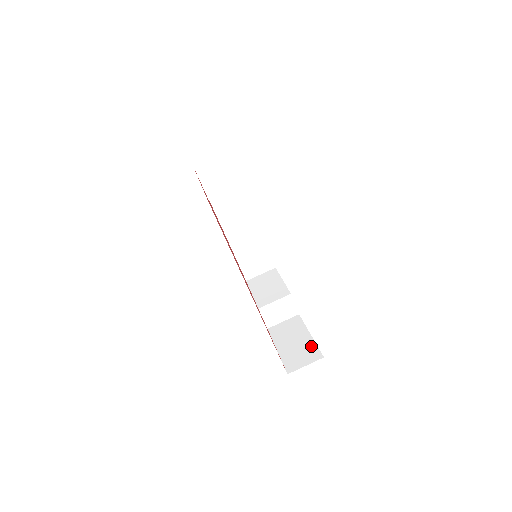
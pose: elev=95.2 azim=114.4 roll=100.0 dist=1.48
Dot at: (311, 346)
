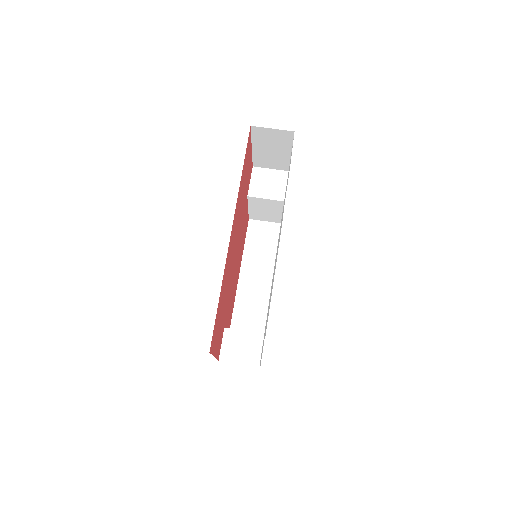
Dot at: occluded
